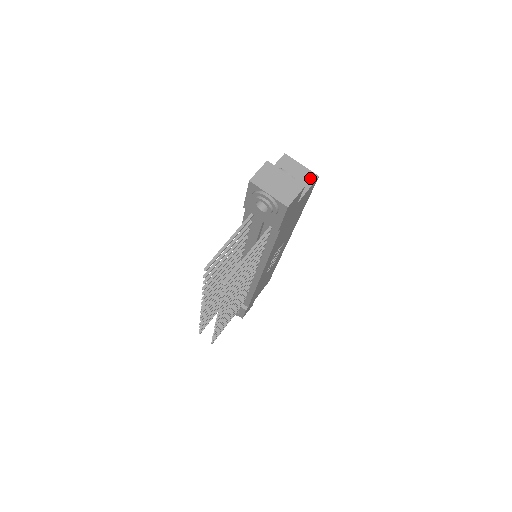
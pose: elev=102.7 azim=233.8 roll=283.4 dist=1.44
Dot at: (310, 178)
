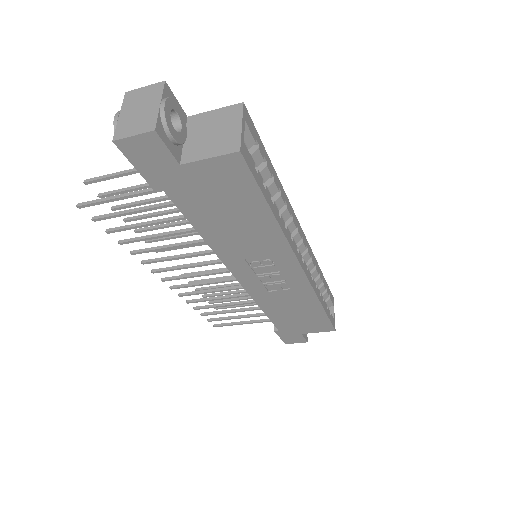
Dot at: (228, 146)
